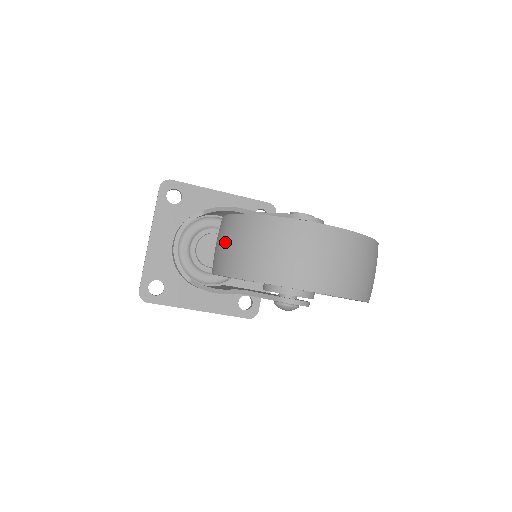
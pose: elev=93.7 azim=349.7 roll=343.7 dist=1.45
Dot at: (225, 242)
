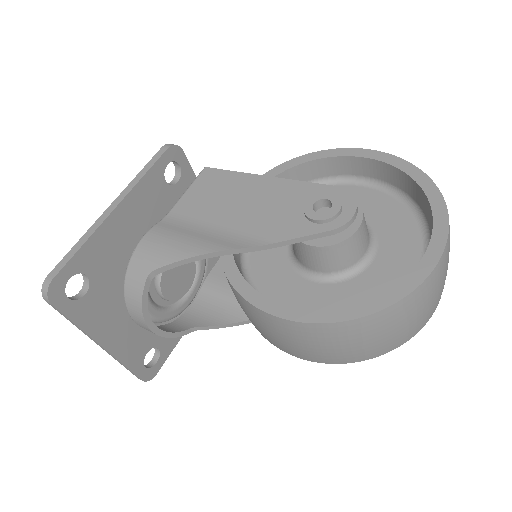
Dot at: (312, 346)
